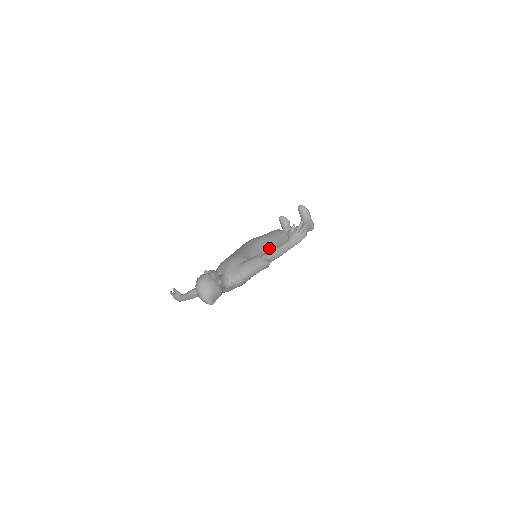
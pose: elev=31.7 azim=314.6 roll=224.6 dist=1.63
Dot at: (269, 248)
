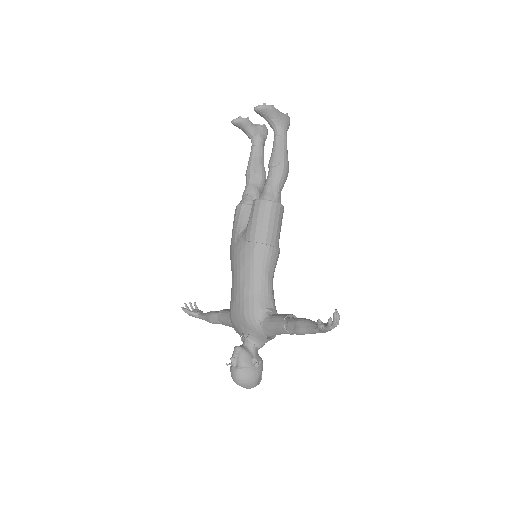
Dot at: (271, 257)
